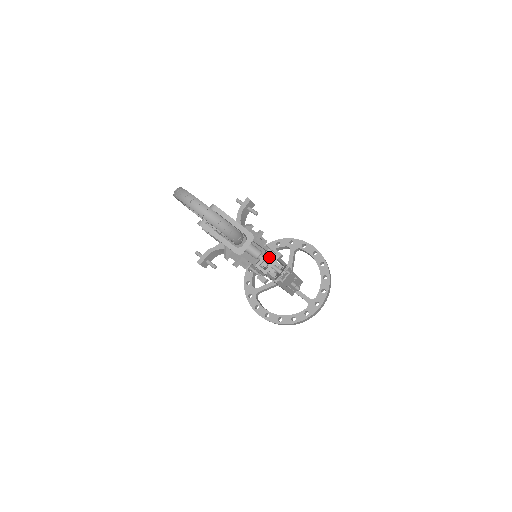
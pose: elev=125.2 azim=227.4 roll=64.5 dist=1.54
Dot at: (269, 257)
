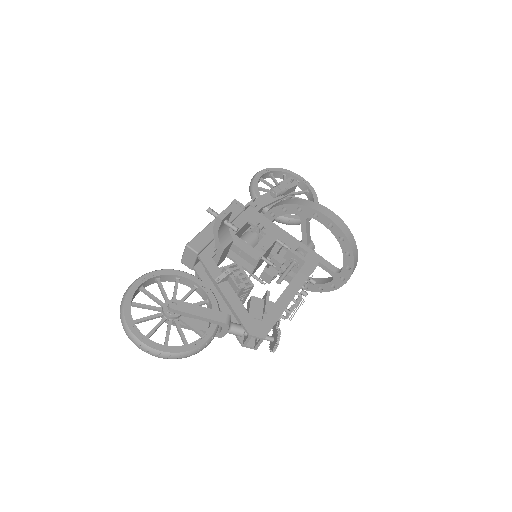
Dot at: (258, 319)
